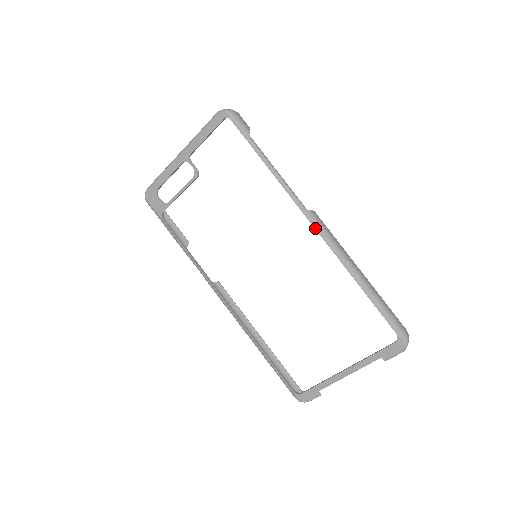
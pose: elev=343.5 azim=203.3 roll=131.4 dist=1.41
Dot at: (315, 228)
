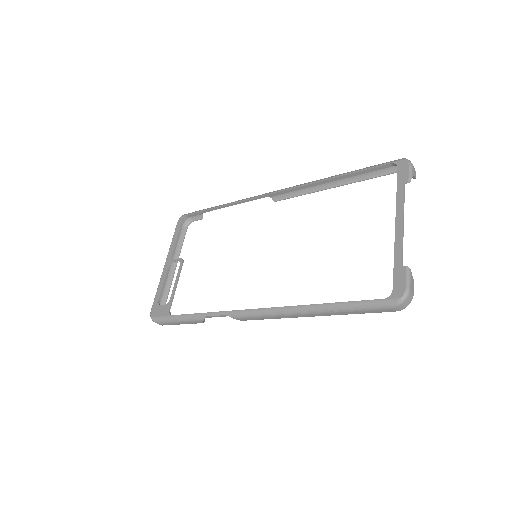
Dot at: (275, 192)
